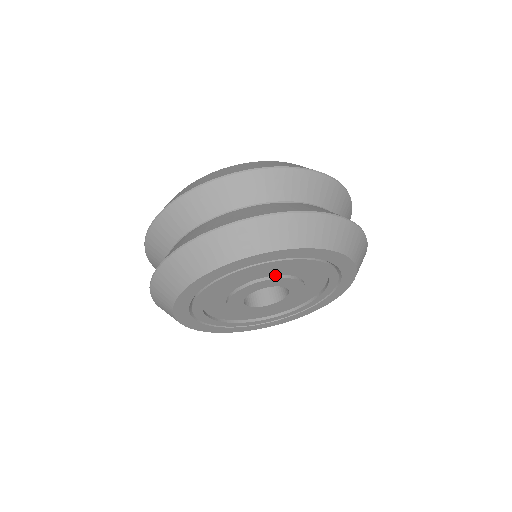
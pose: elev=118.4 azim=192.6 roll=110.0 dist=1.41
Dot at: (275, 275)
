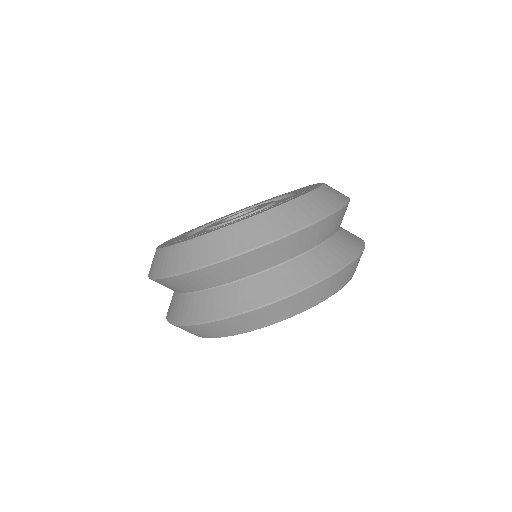
Dot at: occluded
